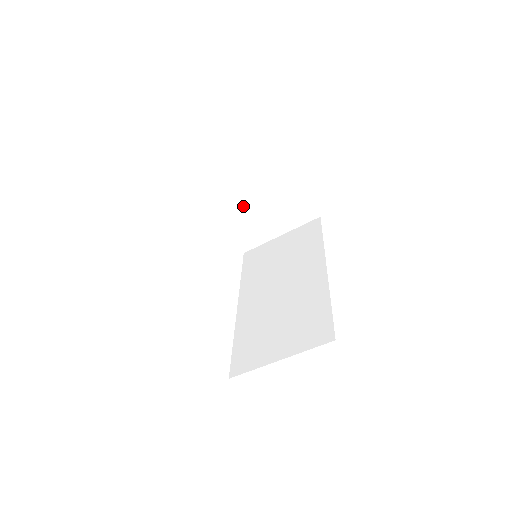
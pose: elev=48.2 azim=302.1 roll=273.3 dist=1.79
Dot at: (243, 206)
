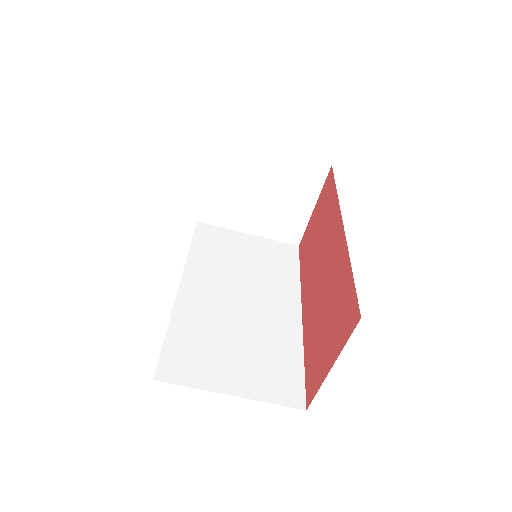
Dot at: (246, 181)
